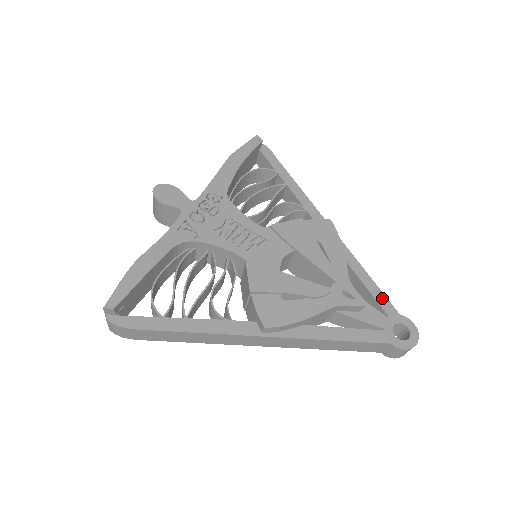
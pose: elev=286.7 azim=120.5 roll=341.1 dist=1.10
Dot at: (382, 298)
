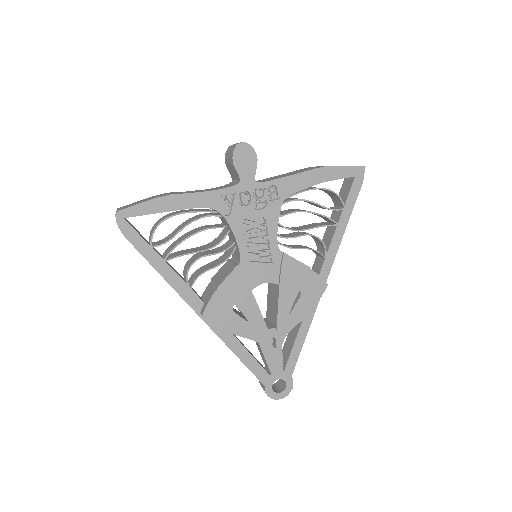
Dot at: (295, 358)
